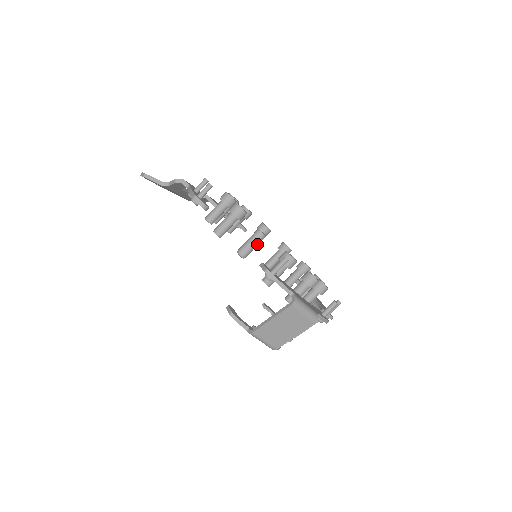
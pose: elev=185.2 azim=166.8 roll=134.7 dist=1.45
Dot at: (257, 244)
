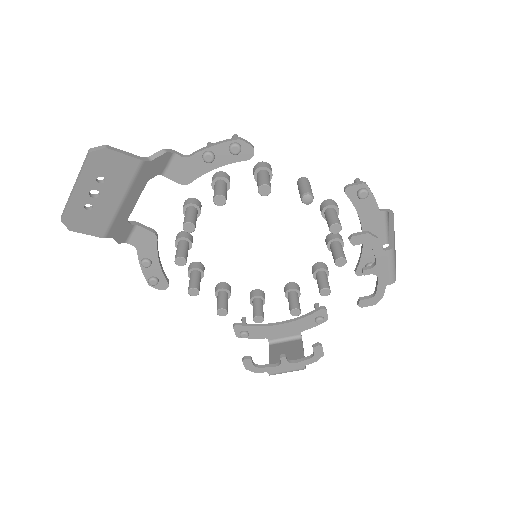
Dot at: occluded
